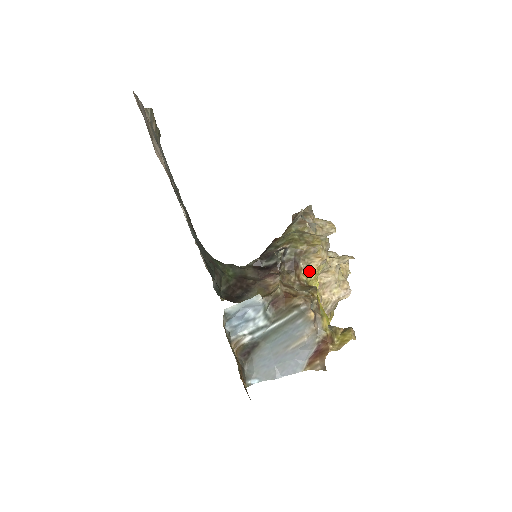
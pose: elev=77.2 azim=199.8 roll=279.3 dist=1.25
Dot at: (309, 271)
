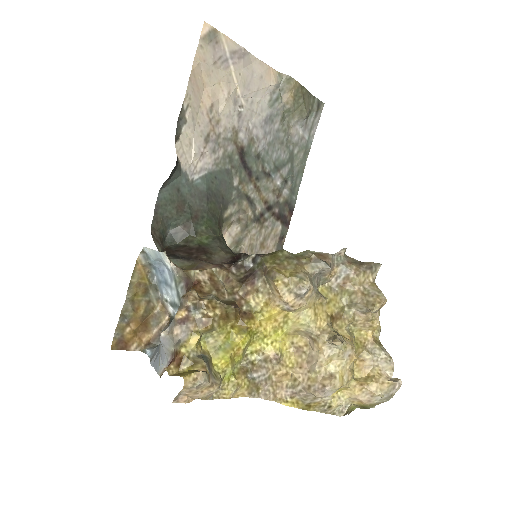
Dot at: (266, 302)
